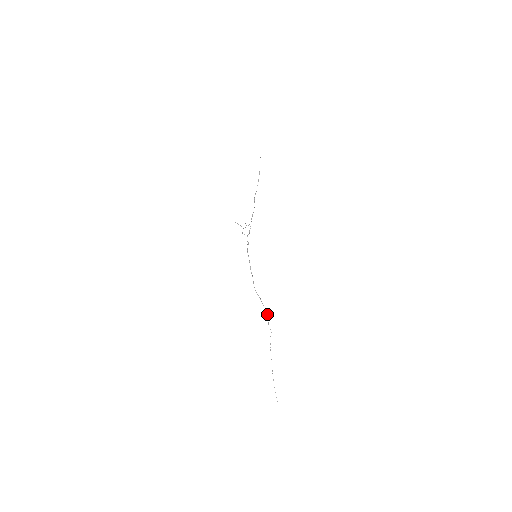
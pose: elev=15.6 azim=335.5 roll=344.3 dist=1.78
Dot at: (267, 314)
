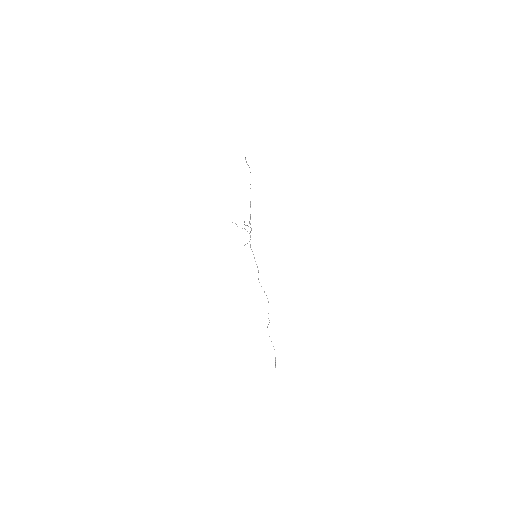
Dot at: occluded
